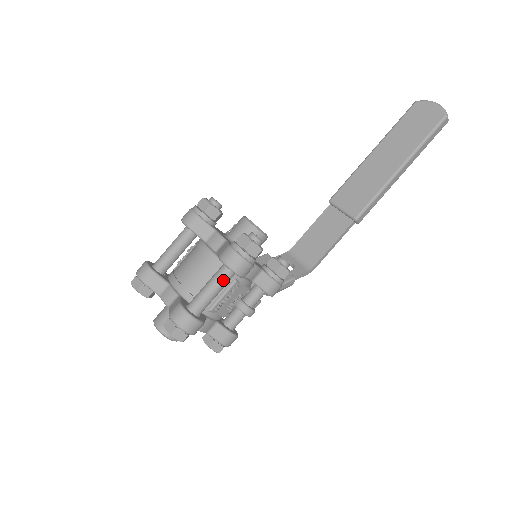
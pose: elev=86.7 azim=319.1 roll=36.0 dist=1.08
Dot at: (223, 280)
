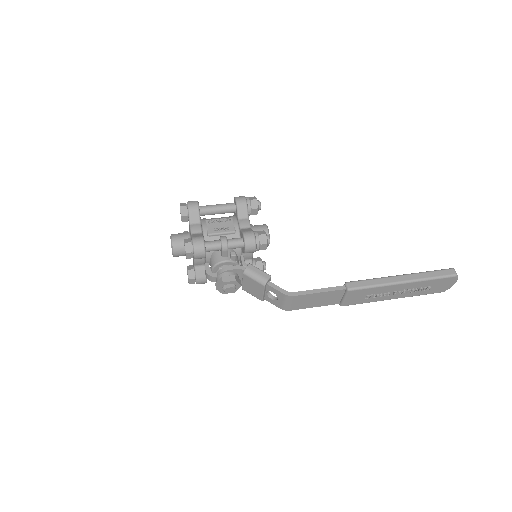
Dot at: (227, 204)
